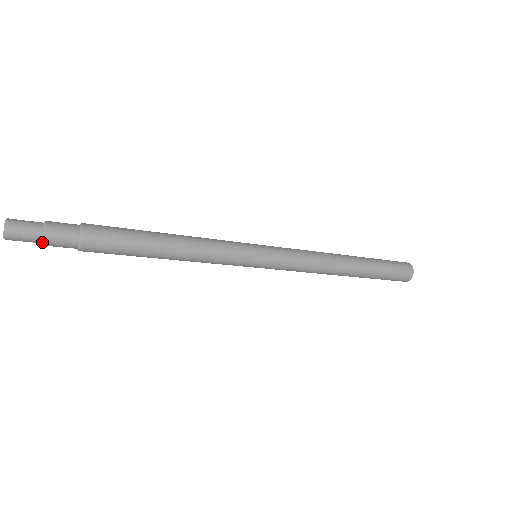
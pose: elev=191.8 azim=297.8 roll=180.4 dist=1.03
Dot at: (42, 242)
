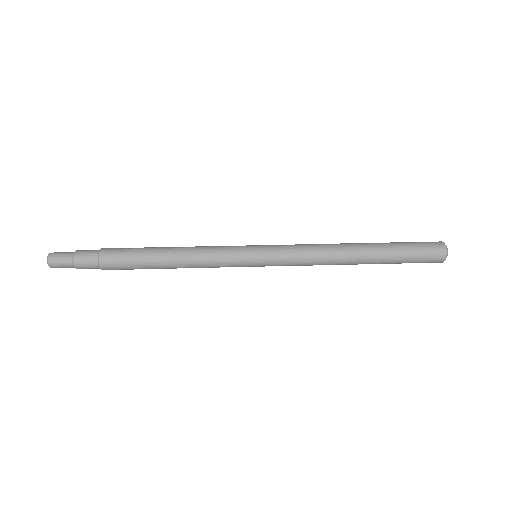
Dot at: occluded
